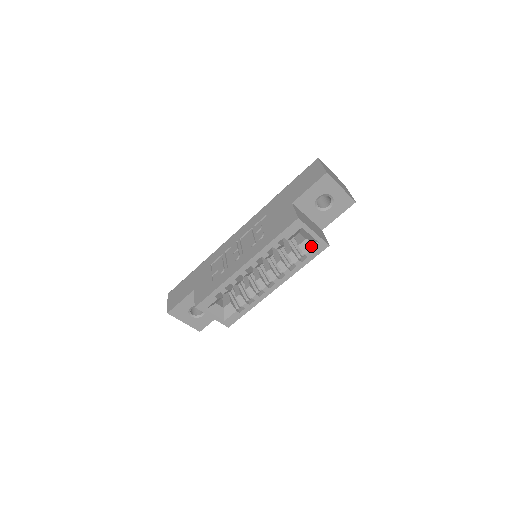
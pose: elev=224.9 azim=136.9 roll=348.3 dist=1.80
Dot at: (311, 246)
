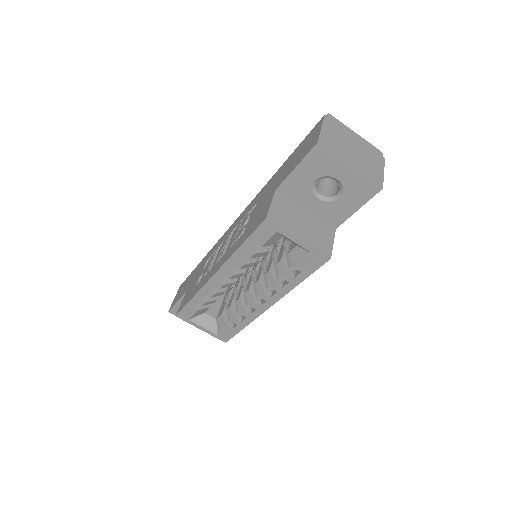
Dot at: (303, 257)
